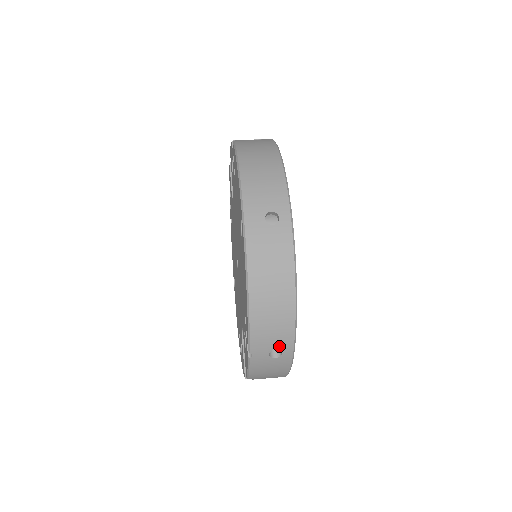
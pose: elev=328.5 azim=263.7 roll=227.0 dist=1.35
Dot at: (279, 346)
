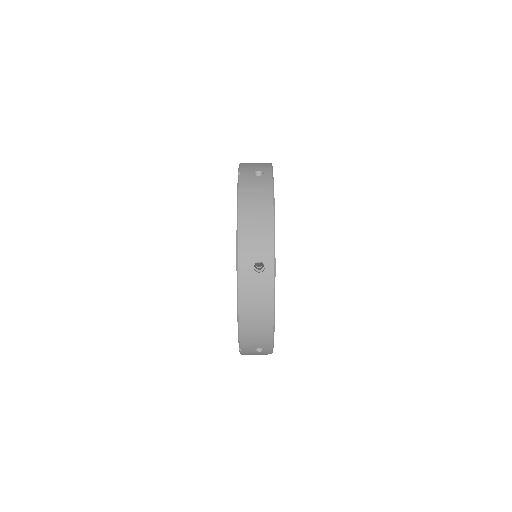
Dot at: (261, 347)
